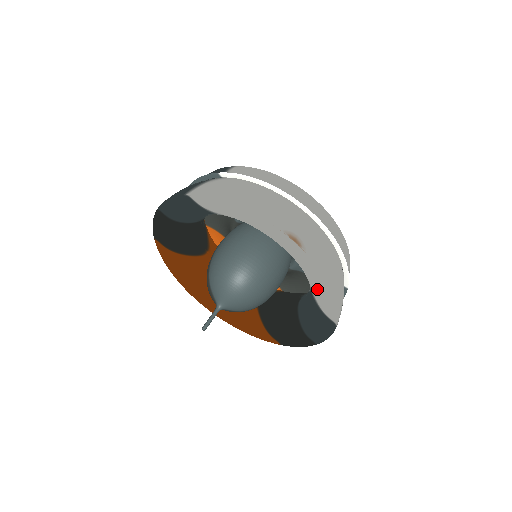
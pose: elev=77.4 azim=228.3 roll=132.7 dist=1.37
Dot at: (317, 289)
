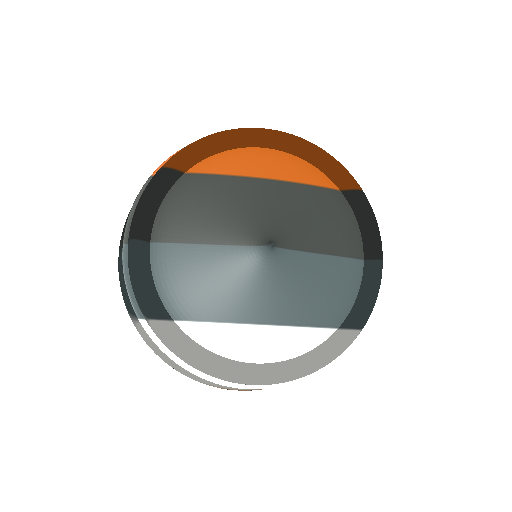
Dot at: occluded
